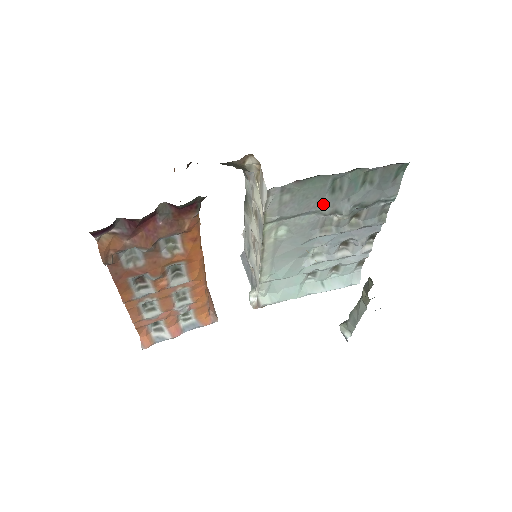
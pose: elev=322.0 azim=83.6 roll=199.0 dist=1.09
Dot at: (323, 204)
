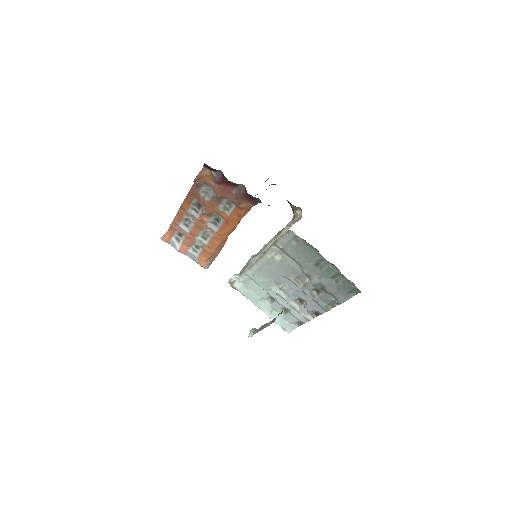
Dot at: (307, 266)
